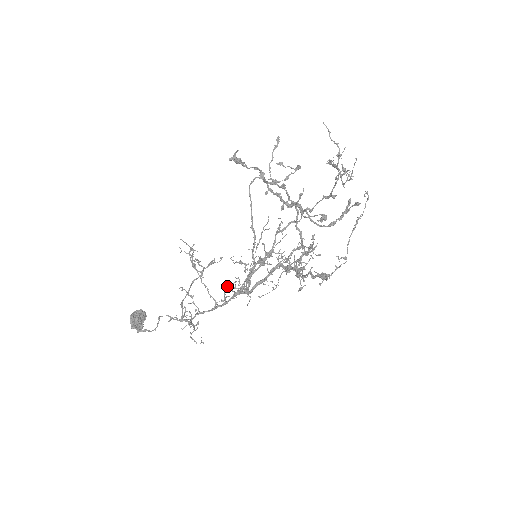
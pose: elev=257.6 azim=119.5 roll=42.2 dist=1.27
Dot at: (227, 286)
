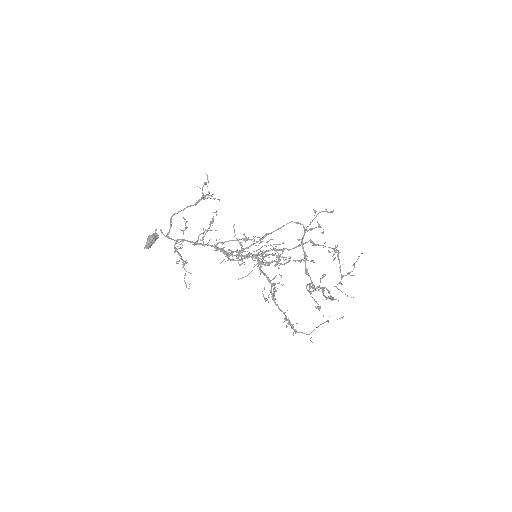
Dot at: (210, 230)
